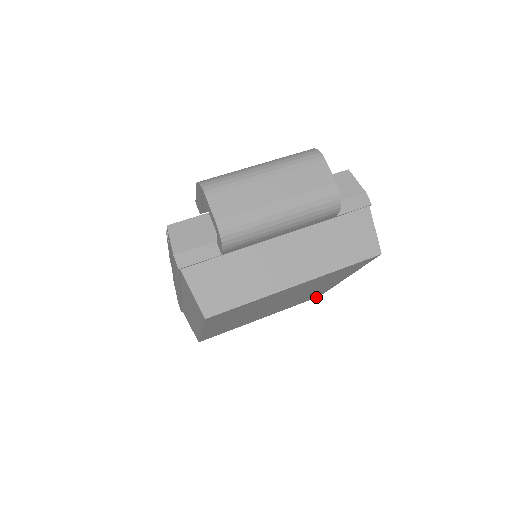
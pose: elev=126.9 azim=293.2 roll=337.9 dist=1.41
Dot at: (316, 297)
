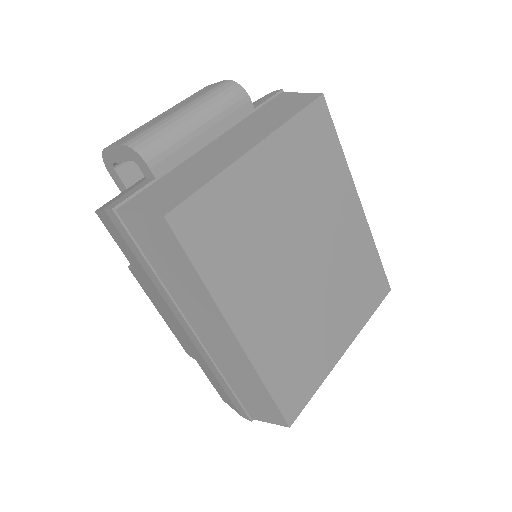
Dot at: (387, 291)
